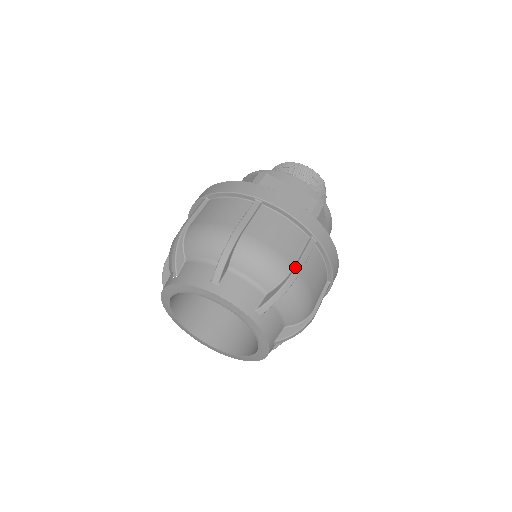
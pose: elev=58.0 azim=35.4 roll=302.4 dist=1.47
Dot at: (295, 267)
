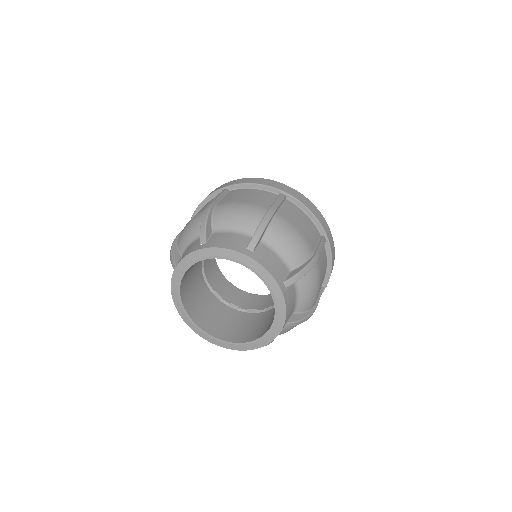
Dot at: (316, 252)
